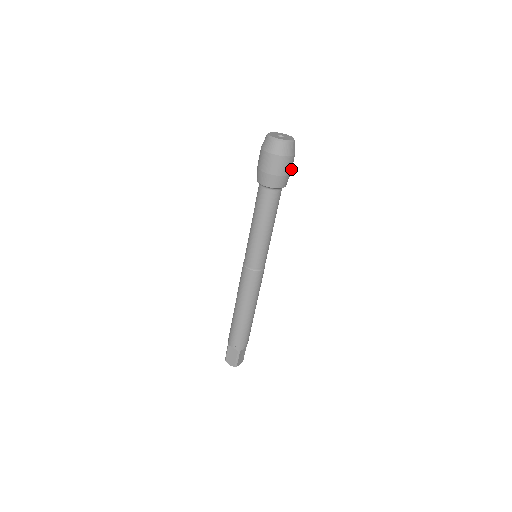
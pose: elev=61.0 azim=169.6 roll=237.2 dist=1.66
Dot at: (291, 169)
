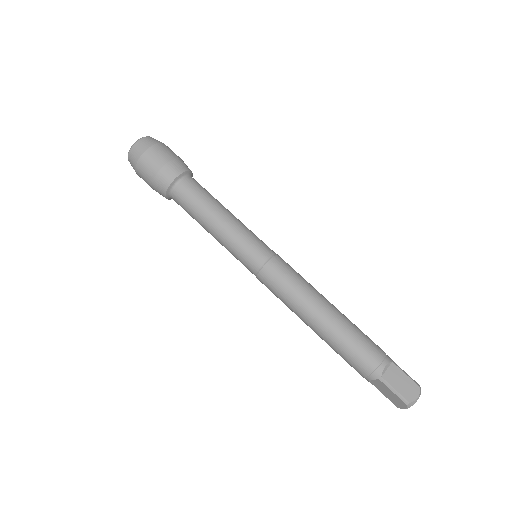
Dot at: occluded
